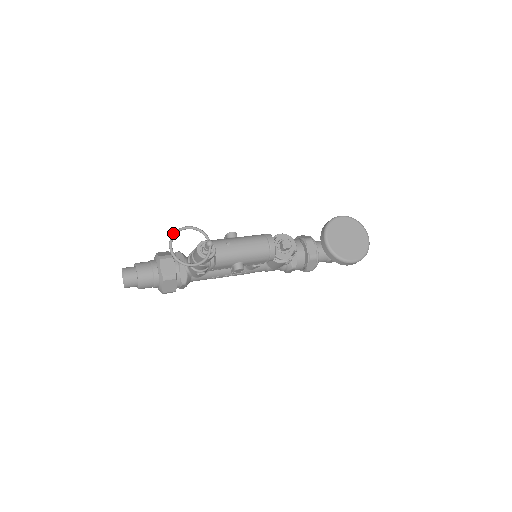
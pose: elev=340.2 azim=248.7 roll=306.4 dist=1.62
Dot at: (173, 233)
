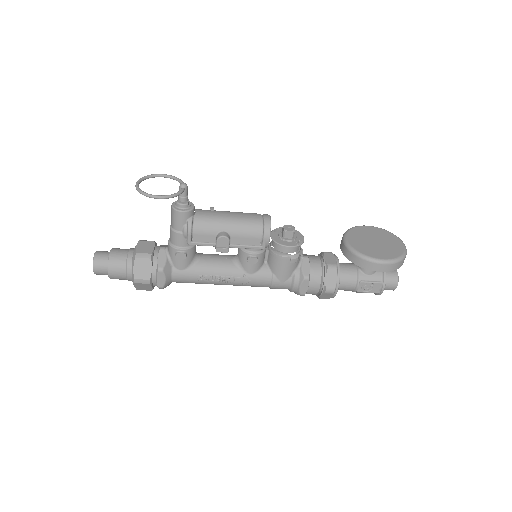
Dot at: (145, 176)
